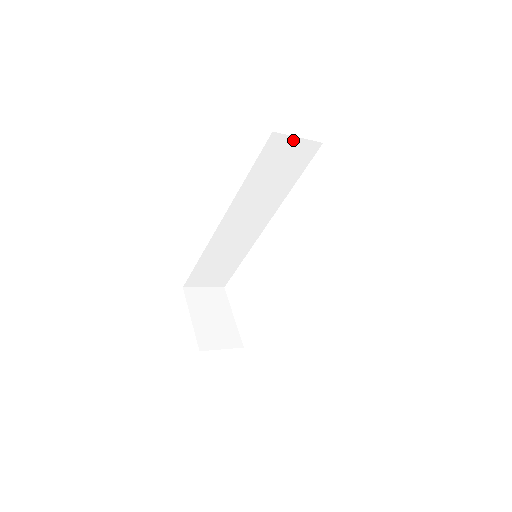
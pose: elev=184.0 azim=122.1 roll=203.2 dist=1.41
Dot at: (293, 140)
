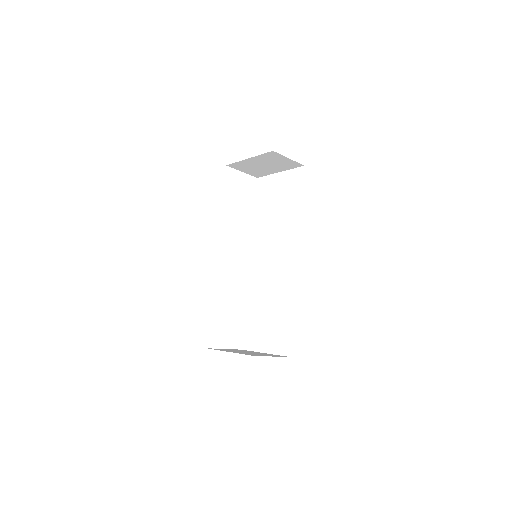
Dot at: (240, 174)
